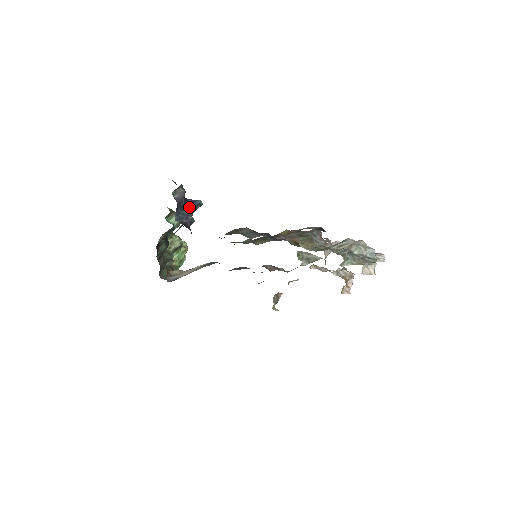
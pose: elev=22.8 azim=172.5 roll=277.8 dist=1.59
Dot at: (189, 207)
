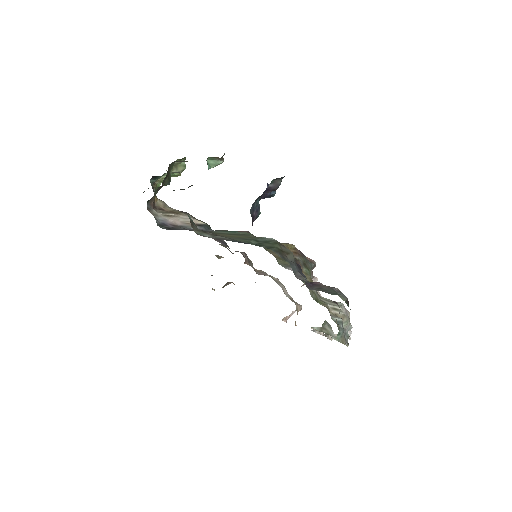
Dot at: (263, 194)
